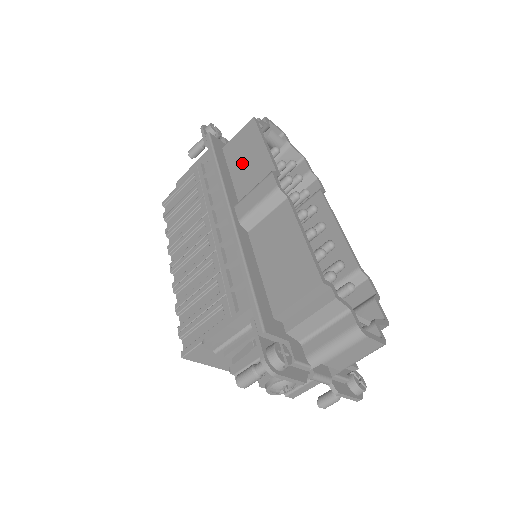
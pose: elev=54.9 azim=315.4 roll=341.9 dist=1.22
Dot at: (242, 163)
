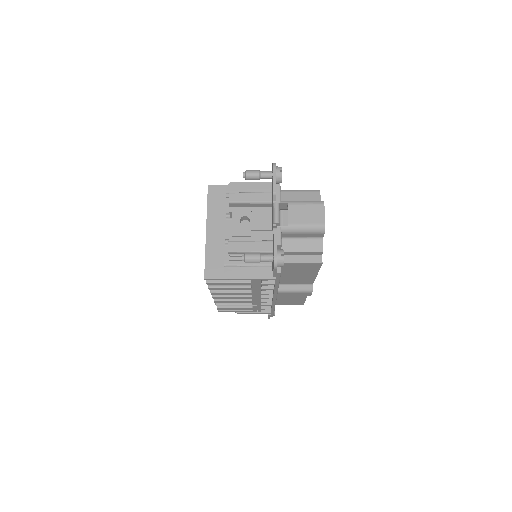
Dot at: (293, 275)
